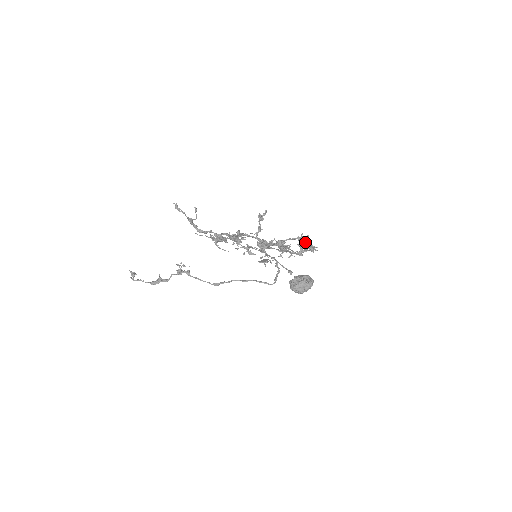
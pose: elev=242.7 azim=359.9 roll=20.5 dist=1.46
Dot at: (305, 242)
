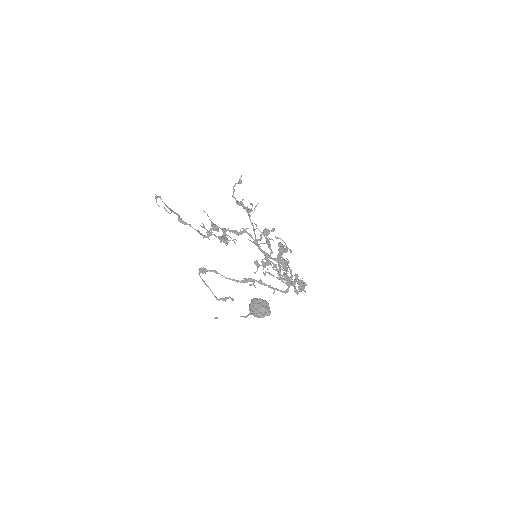
Dot at: (286, 281)
